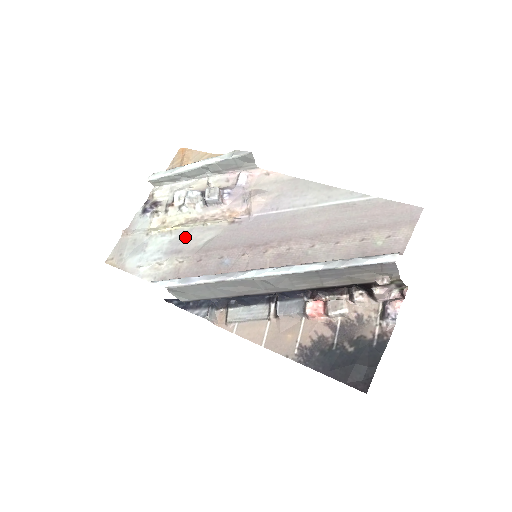
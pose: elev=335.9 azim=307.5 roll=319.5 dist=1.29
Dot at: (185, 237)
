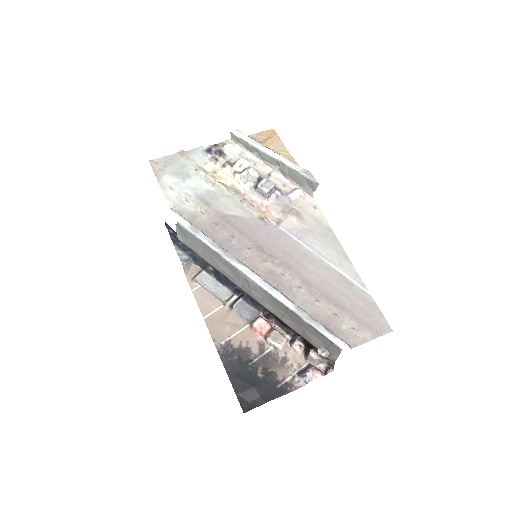
Dot at: (221, 197)
